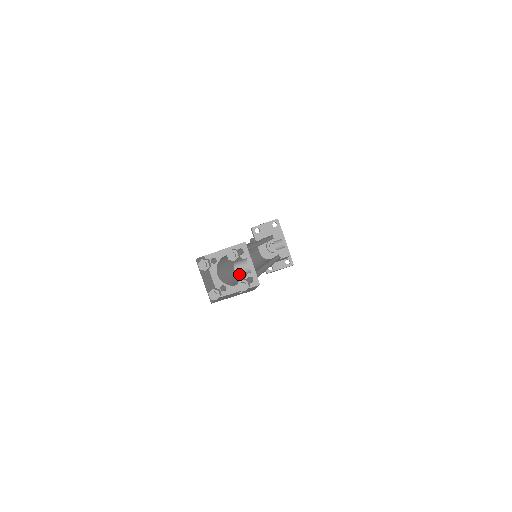
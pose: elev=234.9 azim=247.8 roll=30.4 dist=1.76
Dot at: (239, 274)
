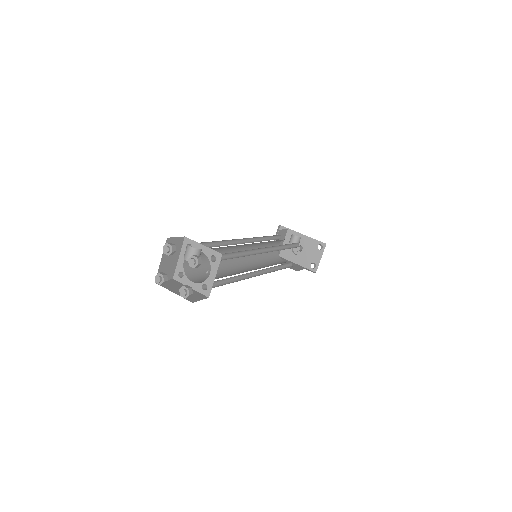
Dot at: occluded
